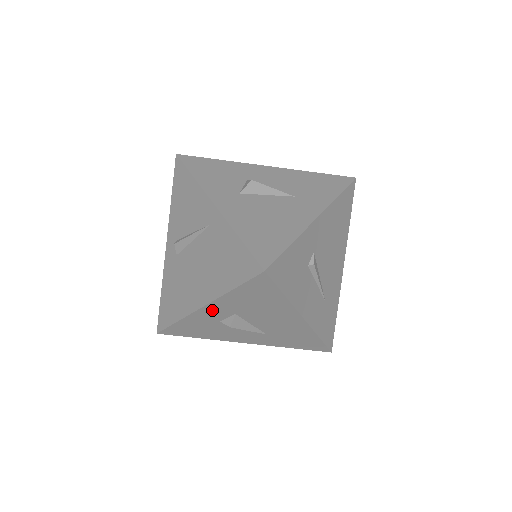
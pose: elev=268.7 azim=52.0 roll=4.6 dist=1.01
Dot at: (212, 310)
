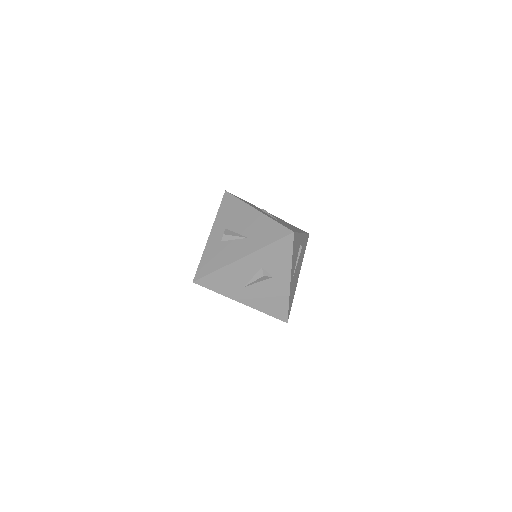
Dot at: (215, 233)
